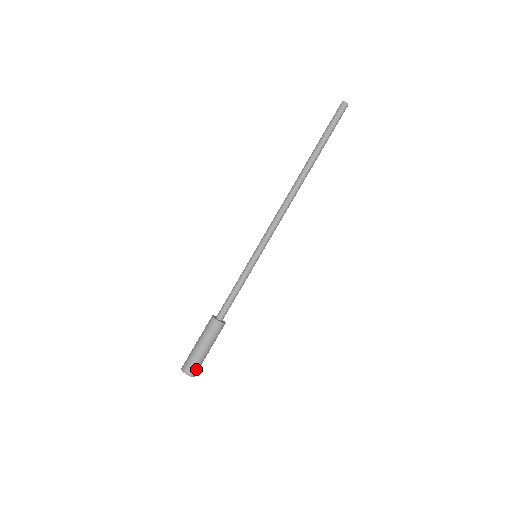
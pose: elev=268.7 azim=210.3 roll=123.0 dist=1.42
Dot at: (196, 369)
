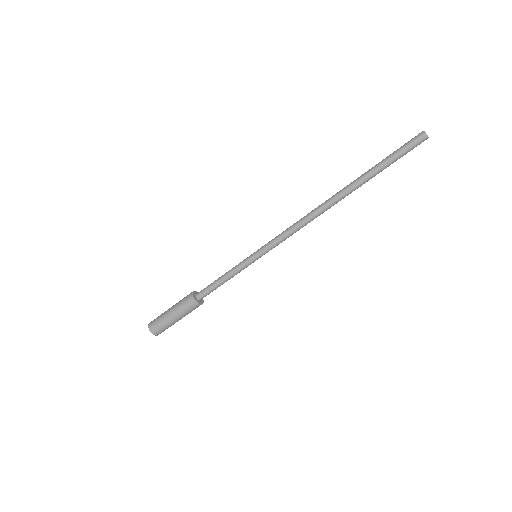
Dot at: occluded
